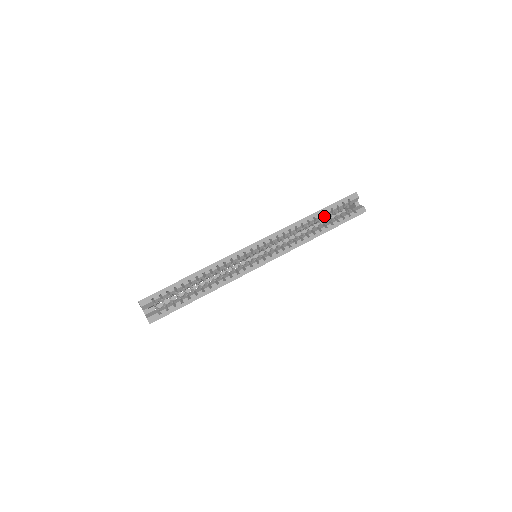
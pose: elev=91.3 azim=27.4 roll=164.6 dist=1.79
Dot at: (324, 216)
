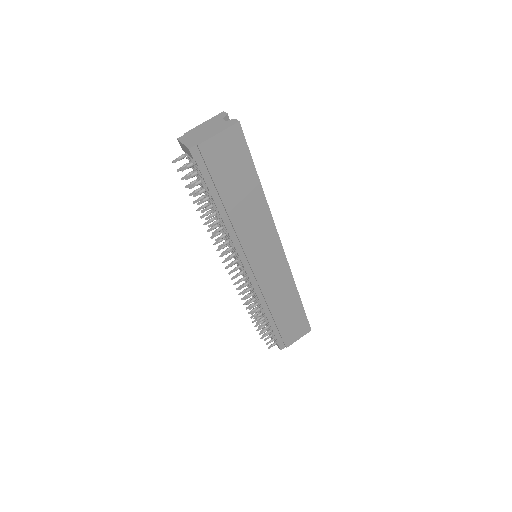
Dot at: occluded
